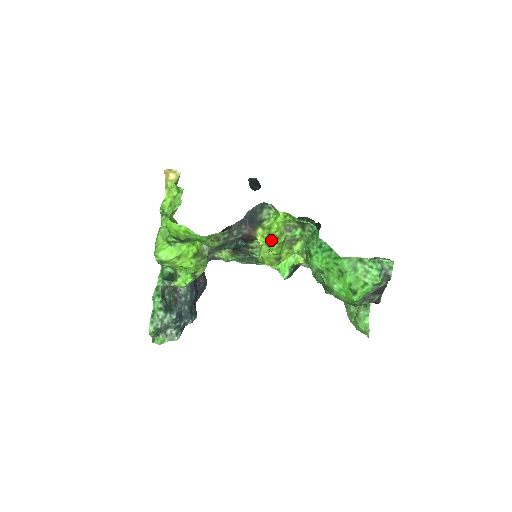
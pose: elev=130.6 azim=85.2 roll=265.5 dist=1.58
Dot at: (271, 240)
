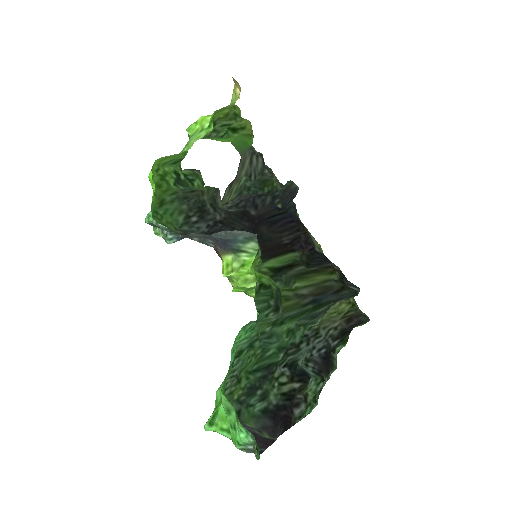
Dot at: (234, 277)
